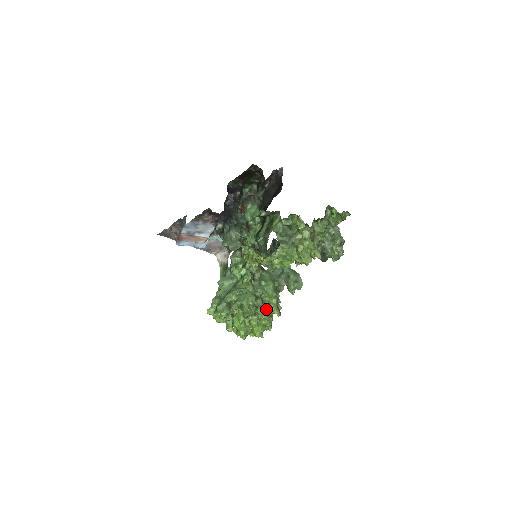
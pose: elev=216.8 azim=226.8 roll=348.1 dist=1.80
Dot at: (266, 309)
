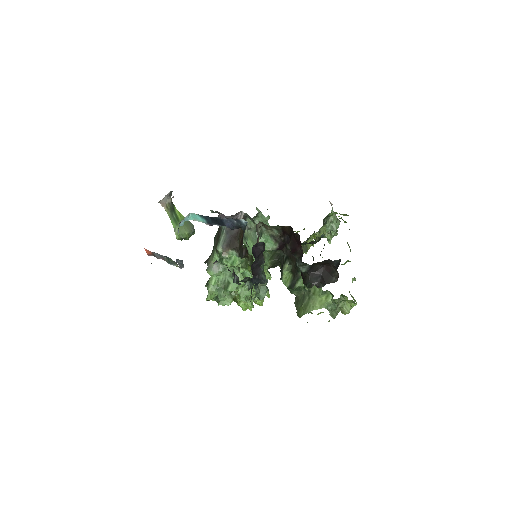
Dot at: occluded
